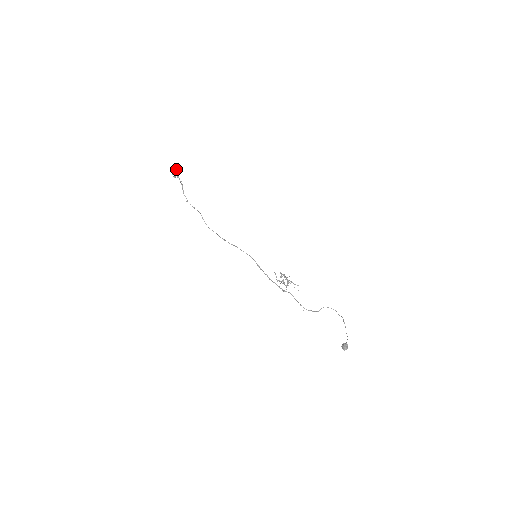
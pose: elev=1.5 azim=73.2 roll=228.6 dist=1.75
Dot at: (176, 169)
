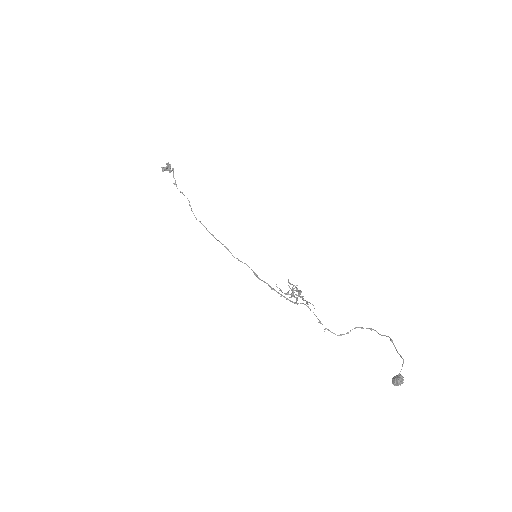
Dot at: (167, 164)
